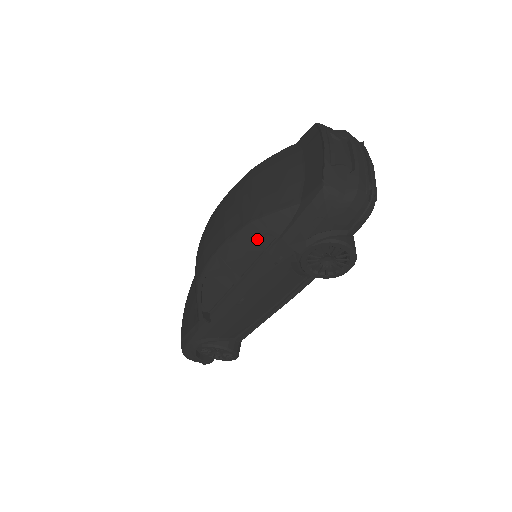
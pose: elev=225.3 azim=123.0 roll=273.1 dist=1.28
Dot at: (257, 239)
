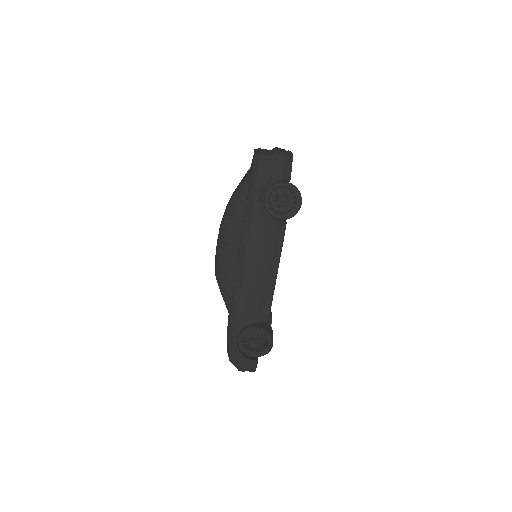
Dot at: (236, 211)
